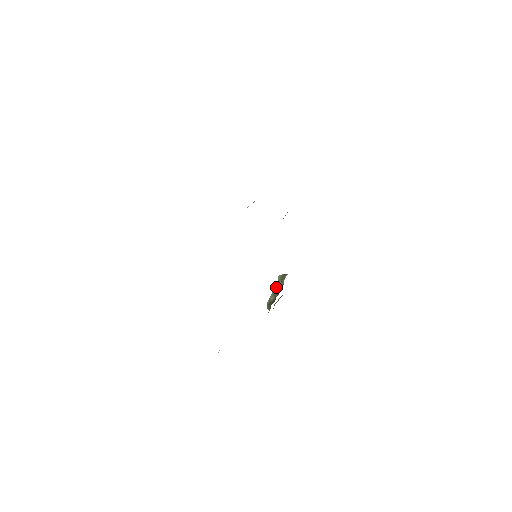
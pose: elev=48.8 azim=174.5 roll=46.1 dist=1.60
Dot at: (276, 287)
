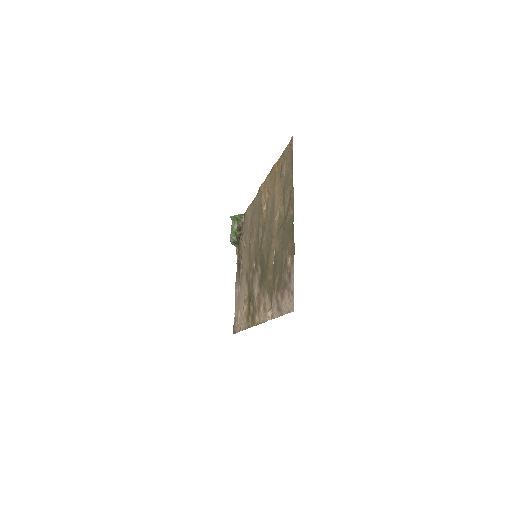
Dot at: (233, 226)
